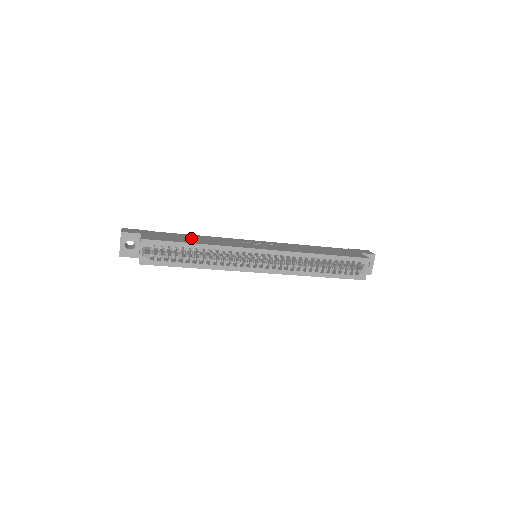
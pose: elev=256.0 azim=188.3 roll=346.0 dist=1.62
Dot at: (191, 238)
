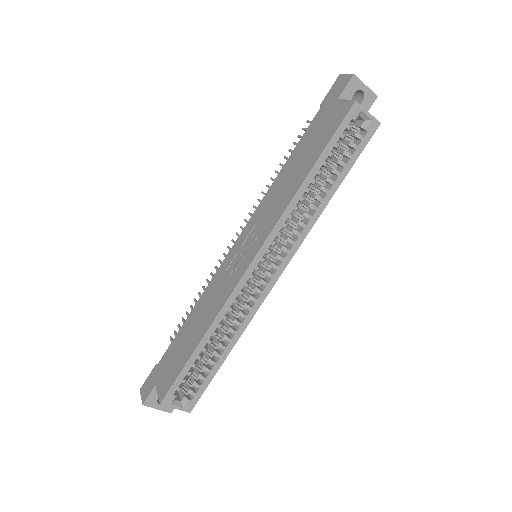
Dot at: (190, 332)
